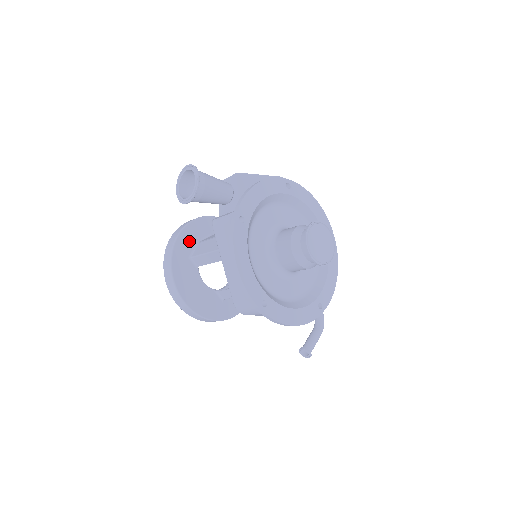
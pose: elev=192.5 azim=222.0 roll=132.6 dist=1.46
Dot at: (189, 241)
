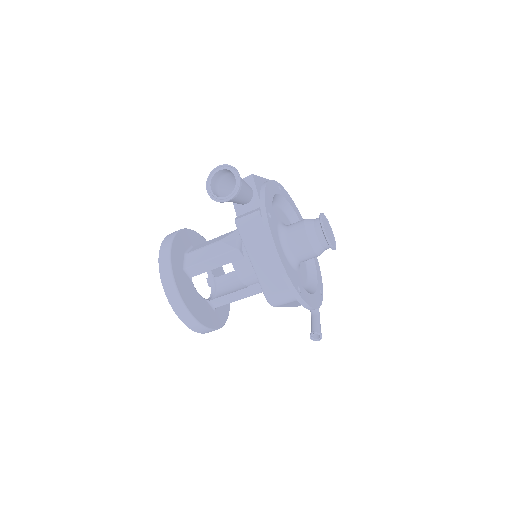
Dot at: (179, 253)
